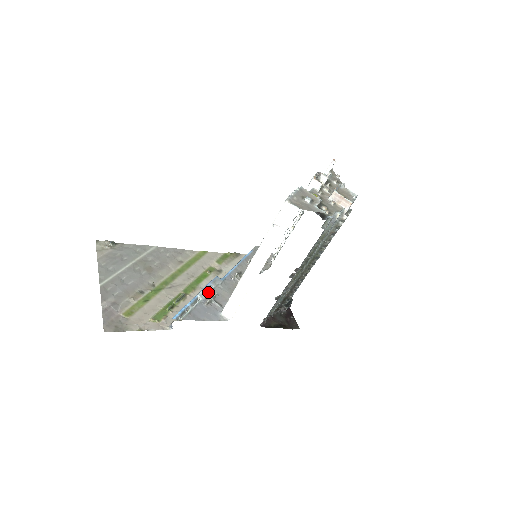
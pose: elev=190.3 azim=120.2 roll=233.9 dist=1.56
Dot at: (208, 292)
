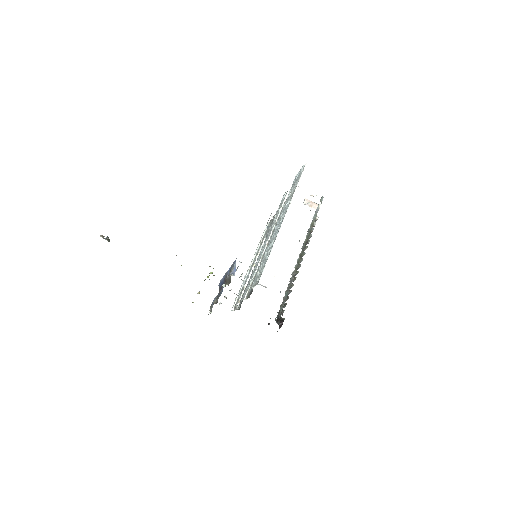
Dot at: occluded
